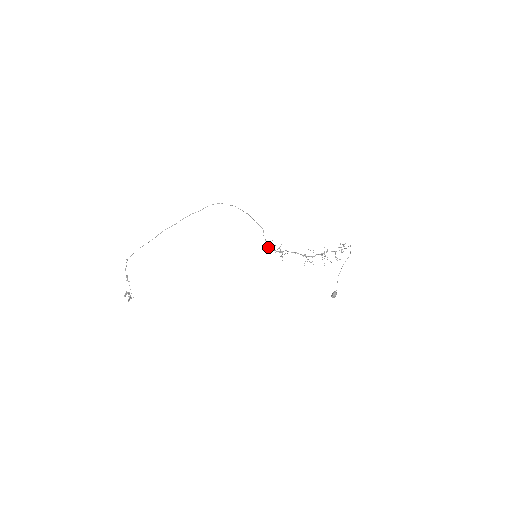
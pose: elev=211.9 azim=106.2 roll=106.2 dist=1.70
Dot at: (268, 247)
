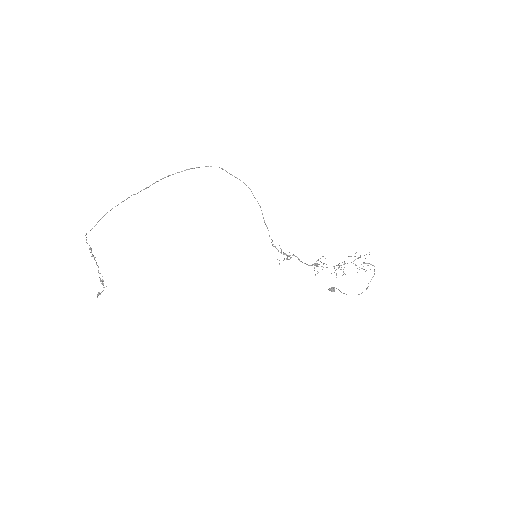
Dot at: occluded
